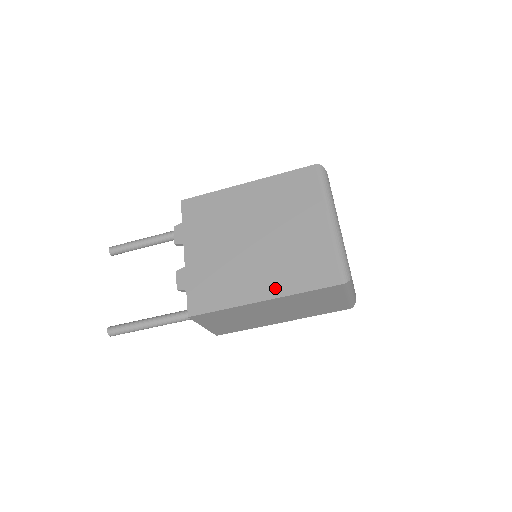
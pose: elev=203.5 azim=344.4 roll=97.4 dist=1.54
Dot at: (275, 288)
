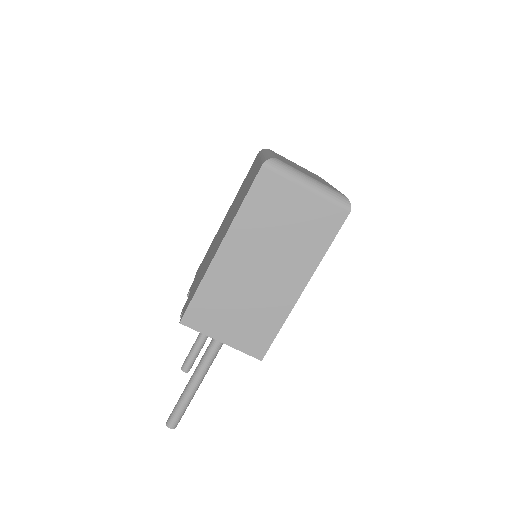
Dot at: (226, 231)
